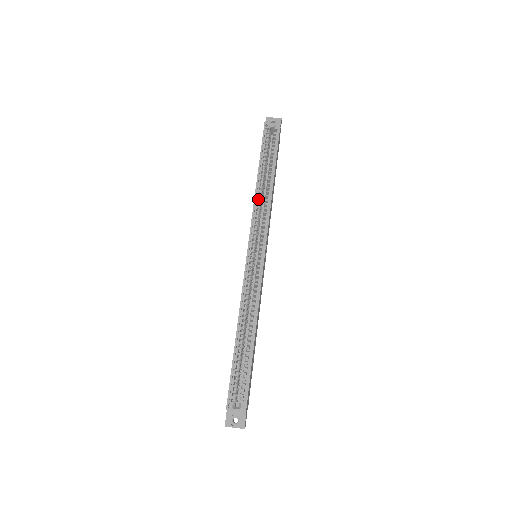
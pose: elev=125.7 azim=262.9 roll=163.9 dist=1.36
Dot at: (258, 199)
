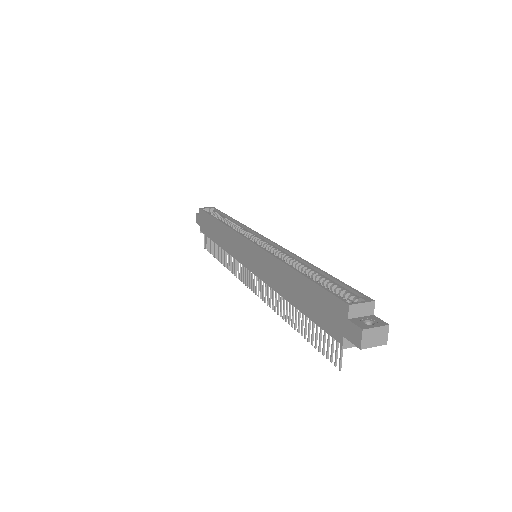
Dot at: occluded
